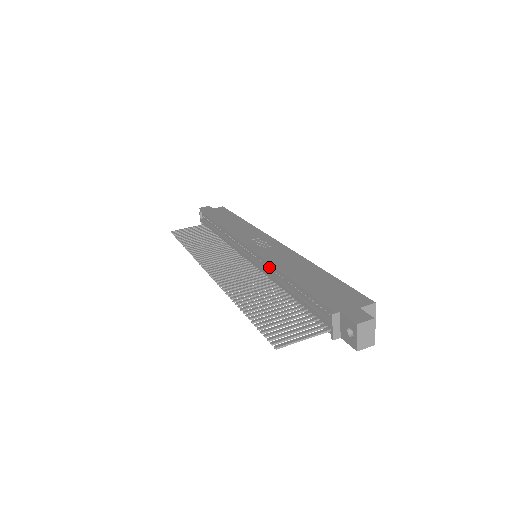
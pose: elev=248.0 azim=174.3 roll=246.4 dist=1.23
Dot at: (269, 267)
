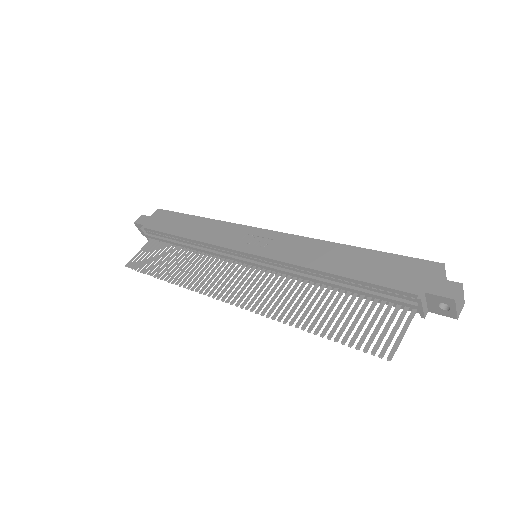
Dot at: (293, 268)
